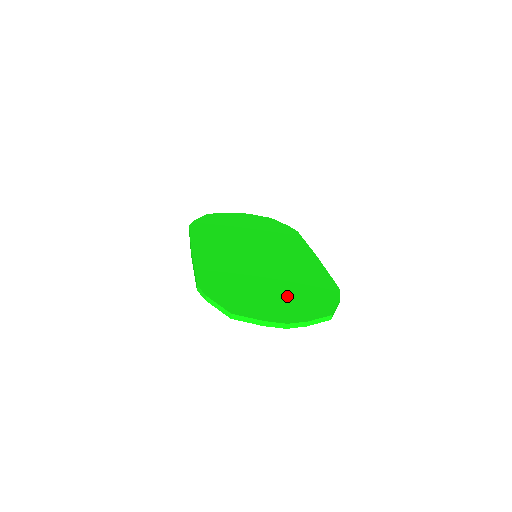
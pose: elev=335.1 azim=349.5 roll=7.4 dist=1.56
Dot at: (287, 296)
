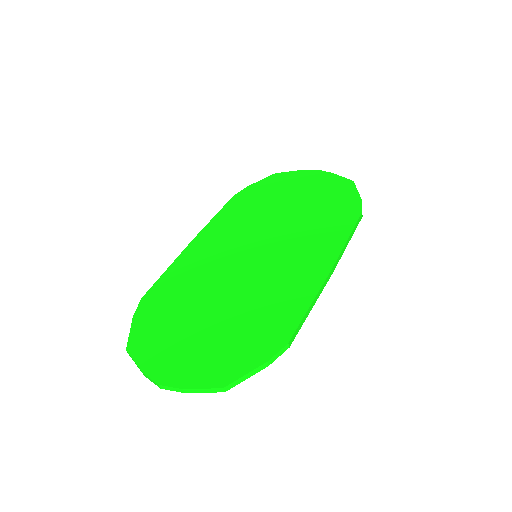
Dot at: (208, 338)
